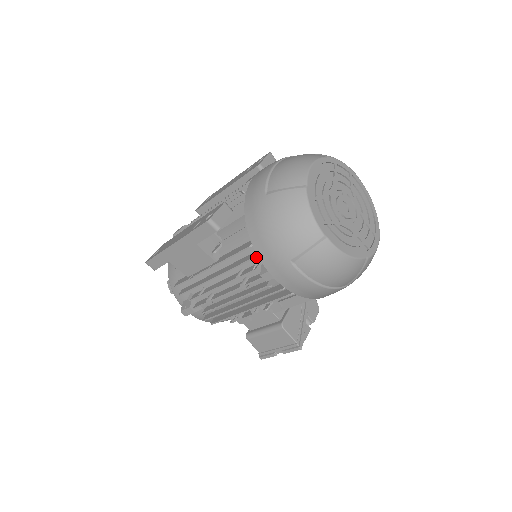
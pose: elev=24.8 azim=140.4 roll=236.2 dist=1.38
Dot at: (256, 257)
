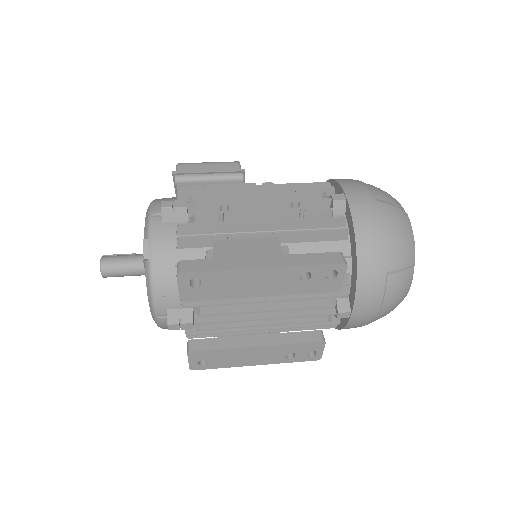
Dot at: occluded
